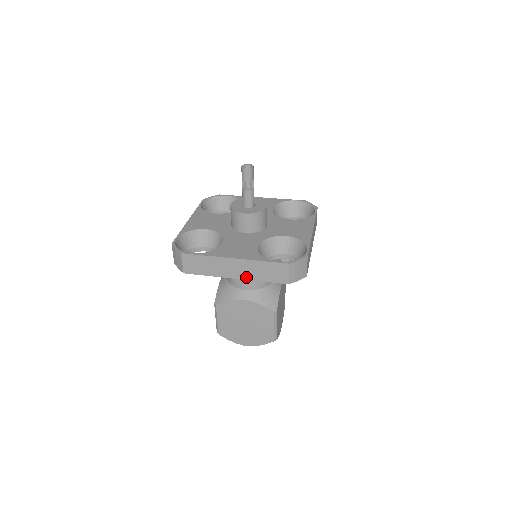
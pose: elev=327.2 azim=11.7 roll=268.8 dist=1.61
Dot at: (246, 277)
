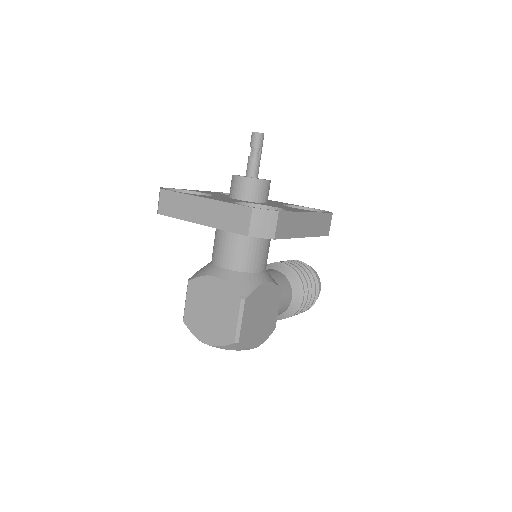
Dot at: (210, 223)
